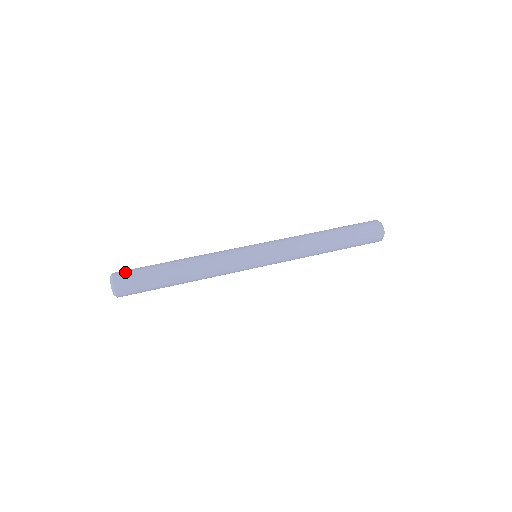
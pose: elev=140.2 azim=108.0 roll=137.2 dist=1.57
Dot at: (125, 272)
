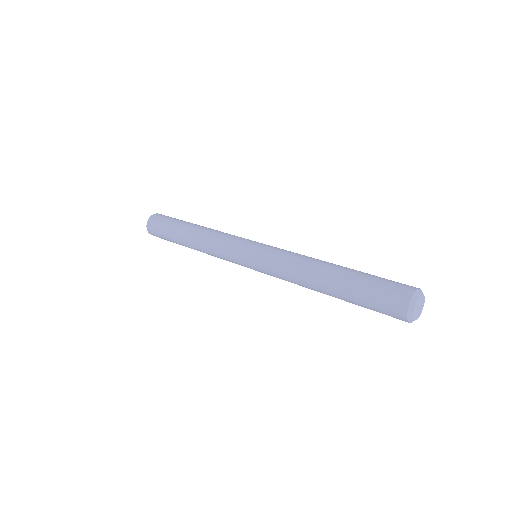
Dot at: (163, 215)
